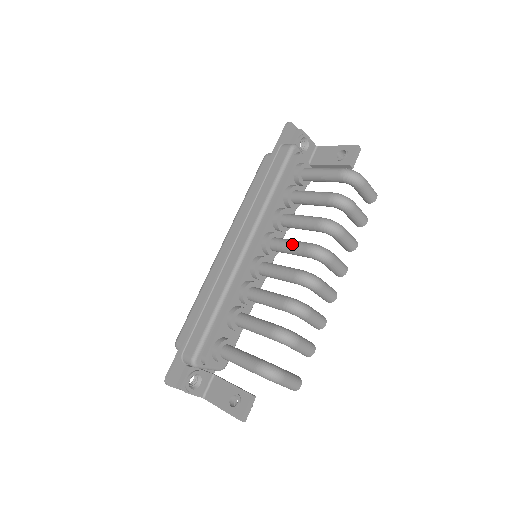
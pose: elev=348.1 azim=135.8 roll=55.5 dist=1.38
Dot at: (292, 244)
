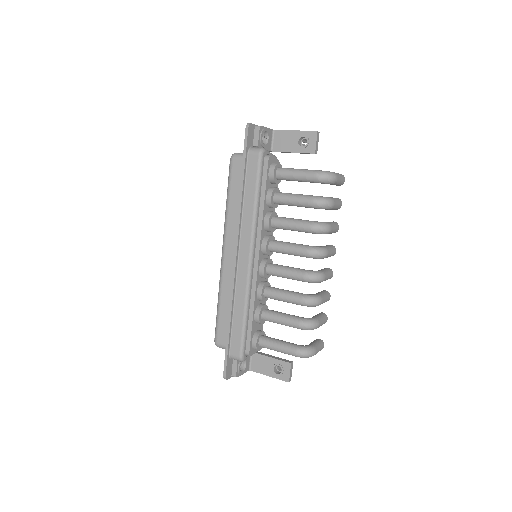
Dot at: (291, 249)
